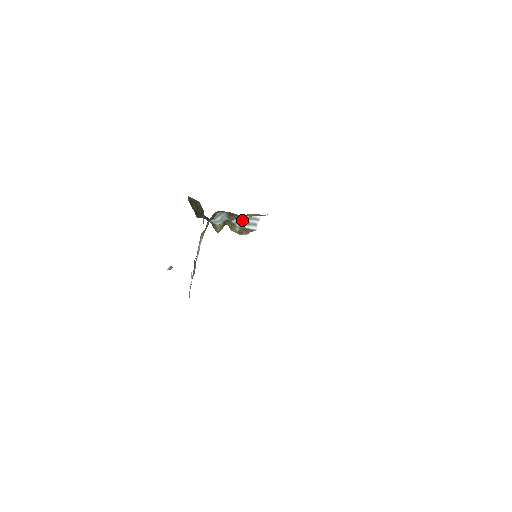
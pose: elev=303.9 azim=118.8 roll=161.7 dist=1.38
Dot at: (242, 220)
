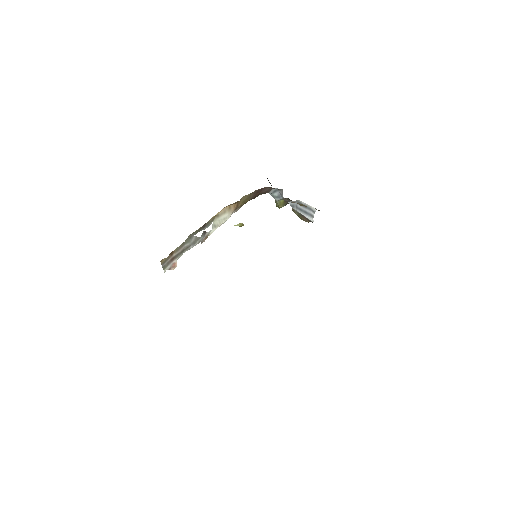
Dot at: (298, 205)
